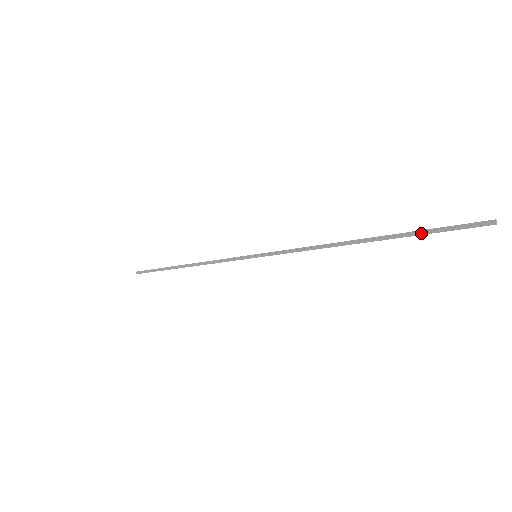
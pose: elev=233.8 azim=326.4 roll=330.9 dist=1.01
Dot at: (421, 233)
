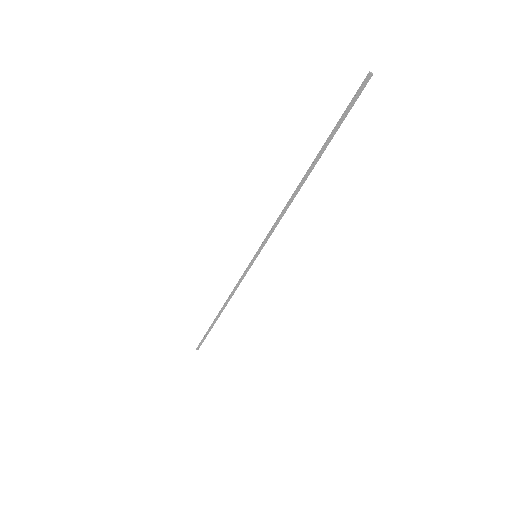
Dot at: (335, 130)
